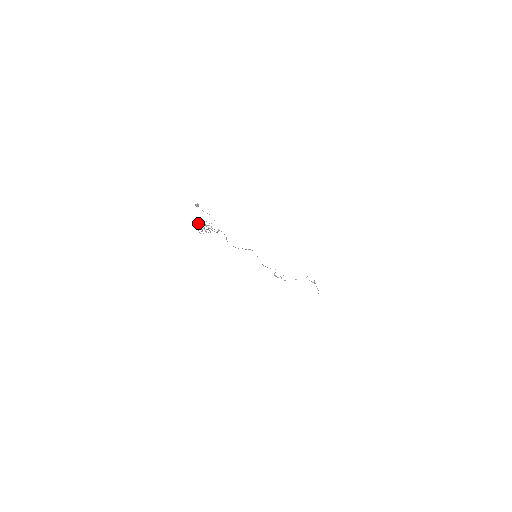
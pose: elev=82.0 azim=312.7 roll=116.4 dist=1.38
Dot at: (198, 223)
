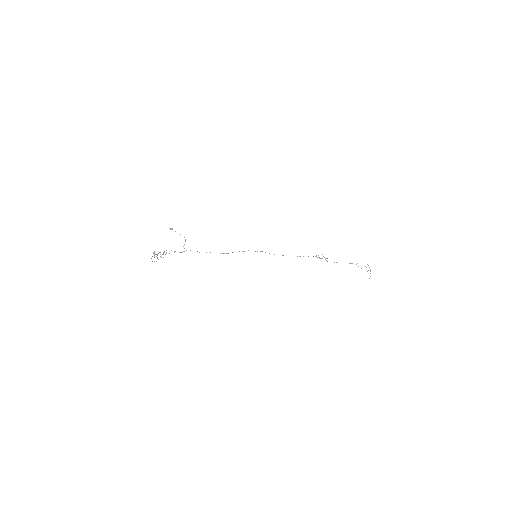
Dot at: (154, 251)
